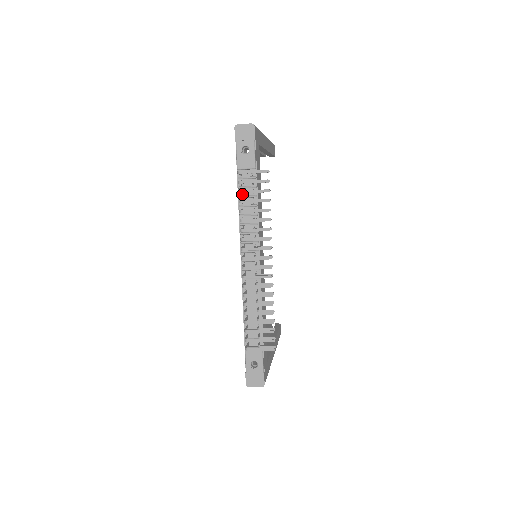
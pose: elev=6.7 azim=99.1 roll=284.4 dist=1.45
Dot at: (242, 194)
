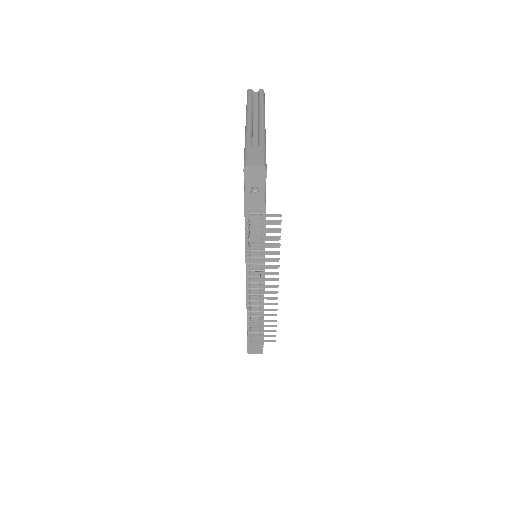
Dot at: (249, 226)
